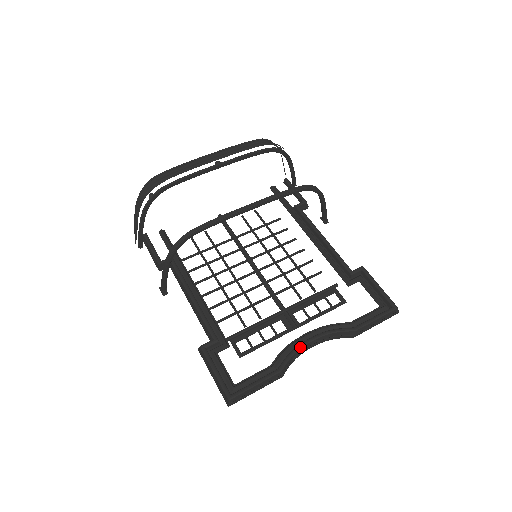
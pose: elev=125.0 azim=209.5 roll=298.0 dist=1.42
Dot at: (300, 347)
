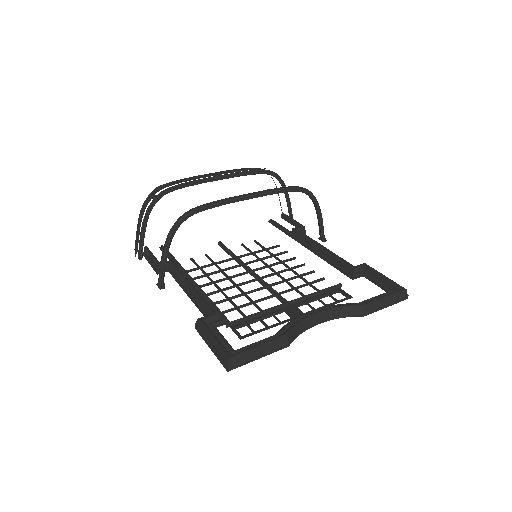
Dot at: (306, 317)
